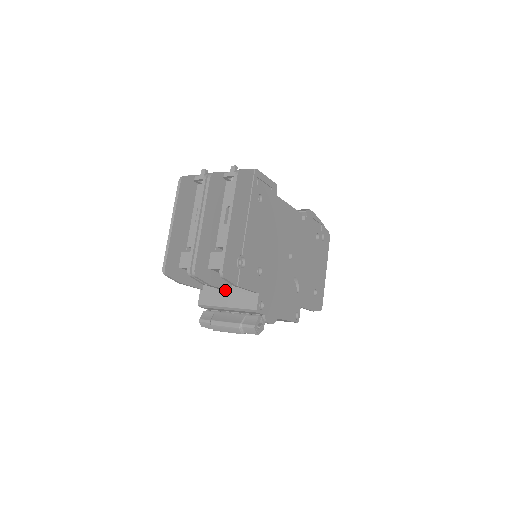
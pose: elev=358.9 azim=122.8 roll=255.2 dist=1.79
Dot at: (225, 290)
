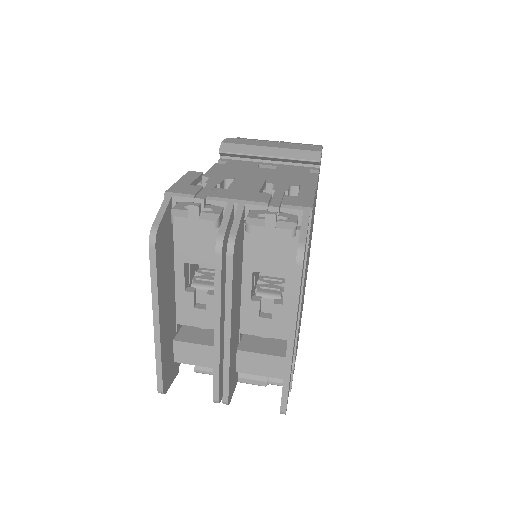
Dot at: occluded
